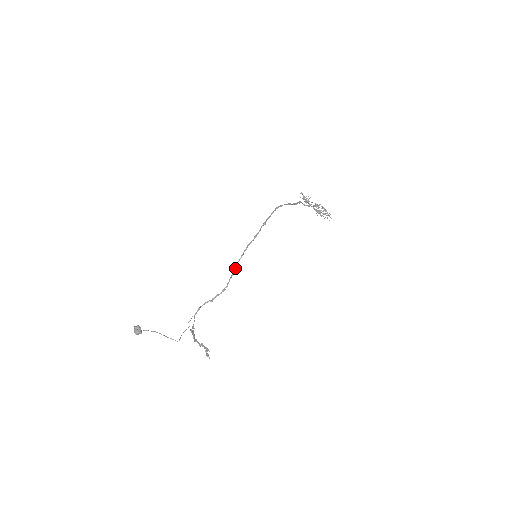
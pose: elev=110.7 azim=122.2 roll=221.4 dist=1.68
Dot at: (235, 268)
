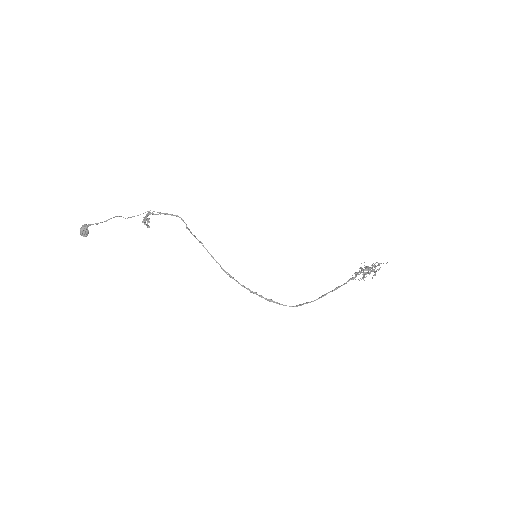
Dot at: occluded
